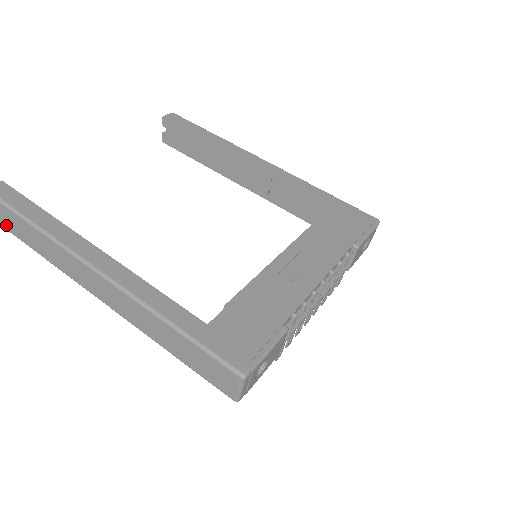
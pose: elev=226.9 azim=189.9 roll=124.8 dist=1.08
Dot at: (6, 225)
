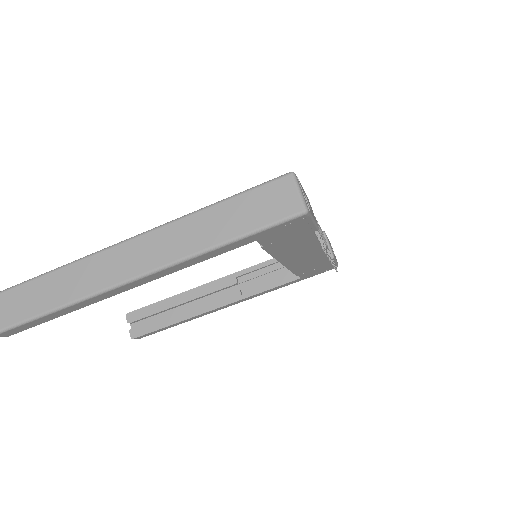
Dot at: (12, 318)
